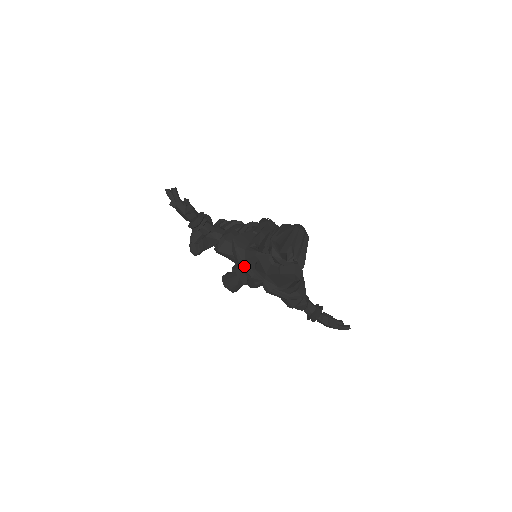
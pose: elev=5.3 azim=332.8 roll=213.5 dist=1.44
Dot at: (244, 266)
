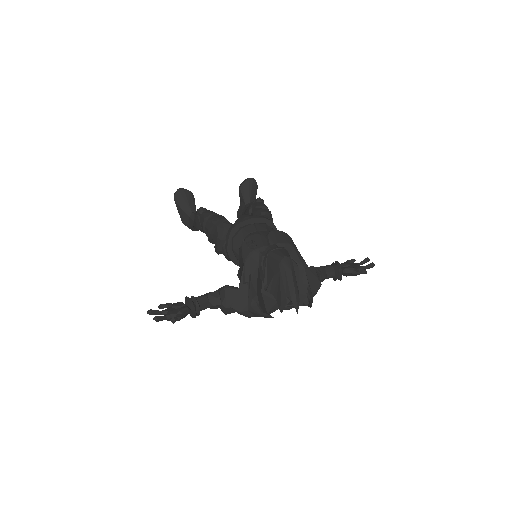
Dot at: (256, 316)
